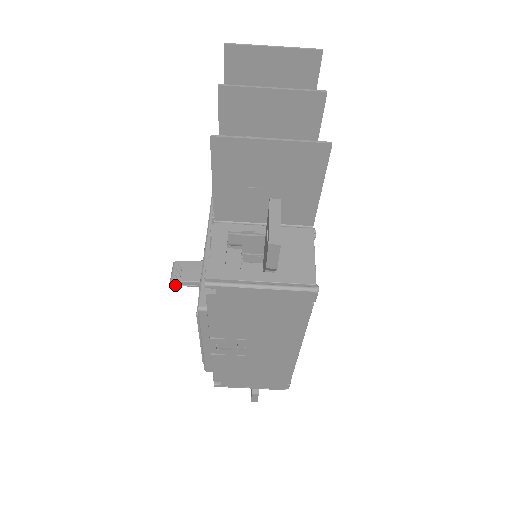
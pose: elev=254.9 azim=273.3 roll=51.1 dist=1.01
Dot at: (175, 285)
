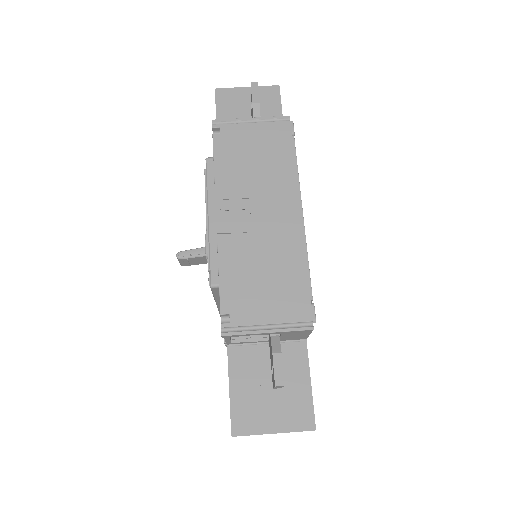
Dot at: (181, 257)
